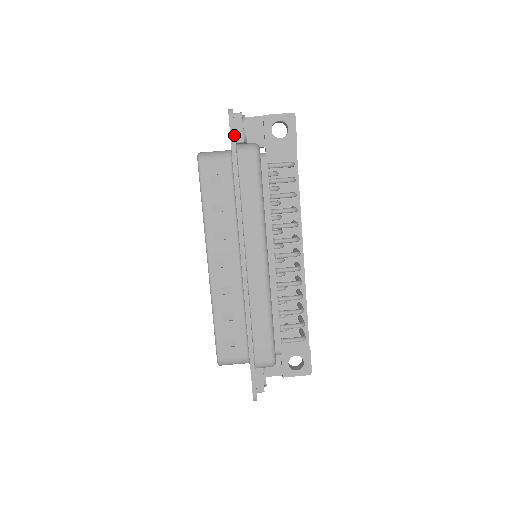
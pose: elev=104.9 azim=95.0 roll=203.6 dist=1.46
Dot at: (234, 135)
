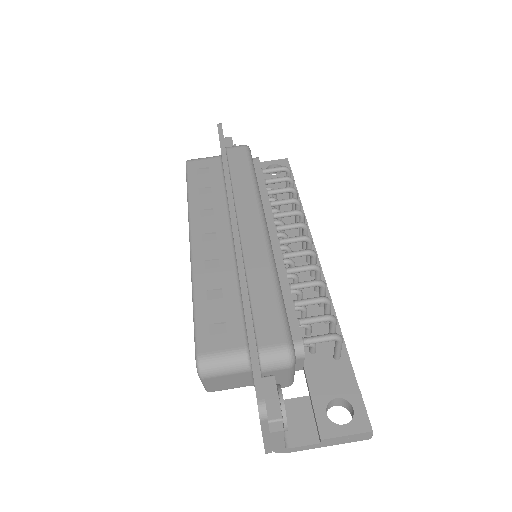
Dot at: (222, 134)
